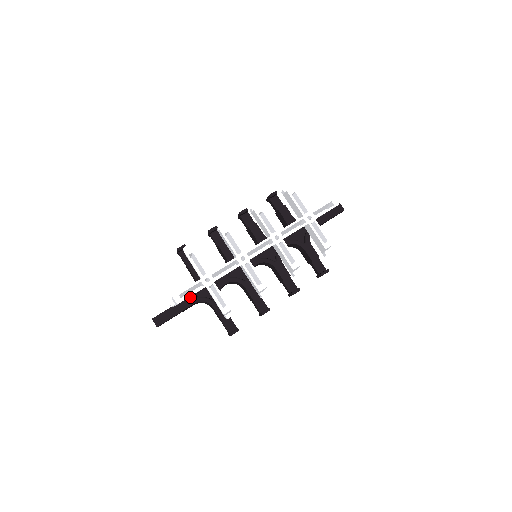
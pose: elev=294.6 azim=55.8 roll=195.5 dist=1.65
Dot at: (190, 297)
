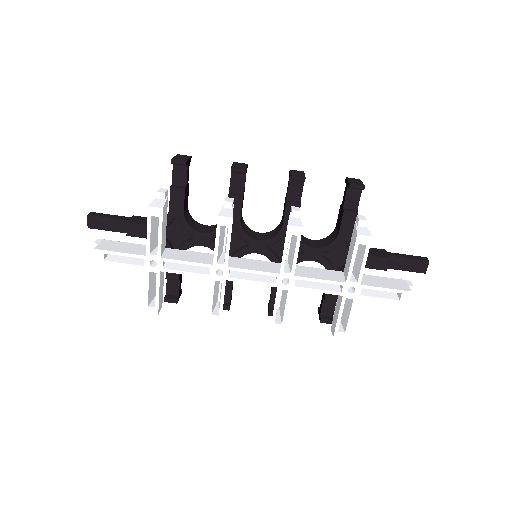
Dot at: occluded
